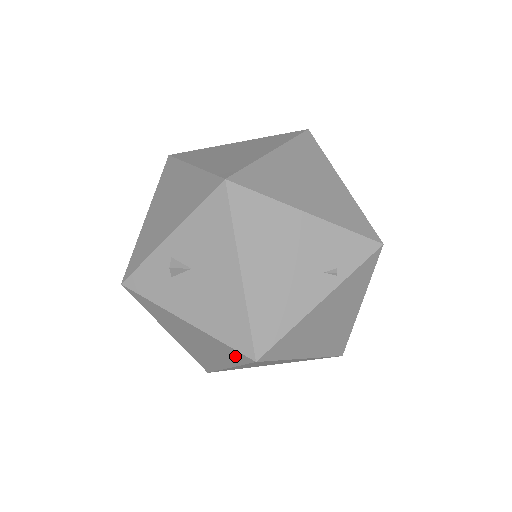
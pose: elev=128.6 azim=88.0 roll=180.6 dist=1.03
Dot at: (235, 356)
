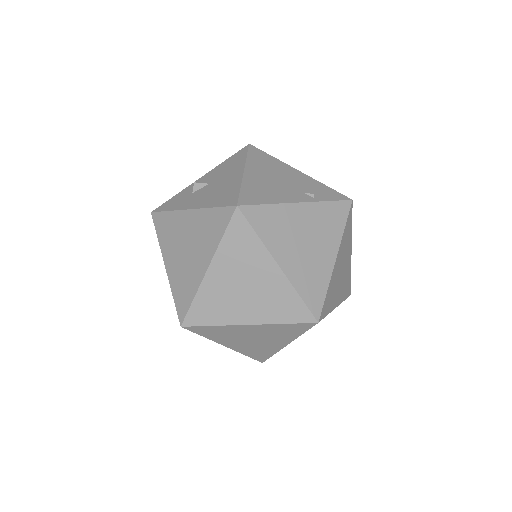
Dot at: (220, 222)
